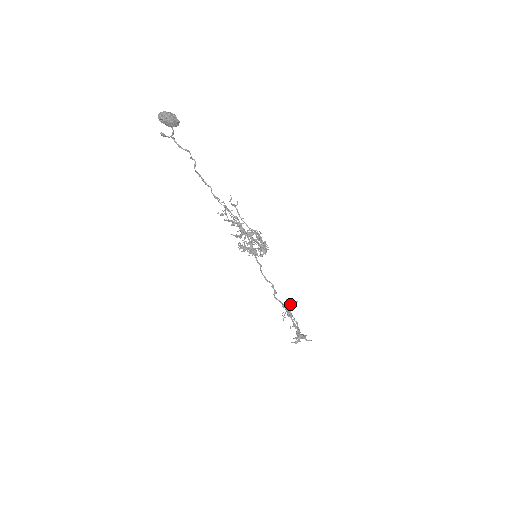
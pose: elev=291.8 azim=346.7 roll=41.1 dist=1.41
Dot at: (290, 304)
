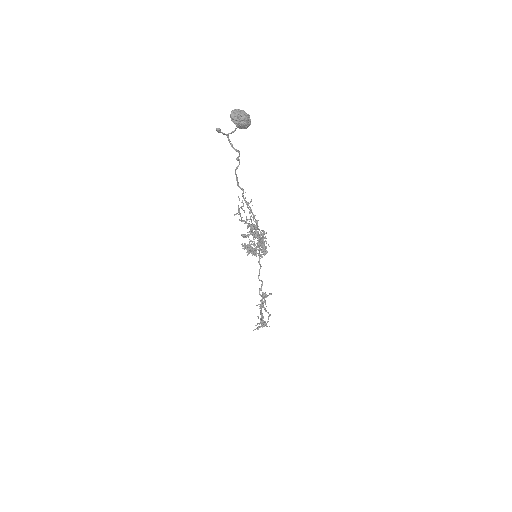
Dot at: (266, 297)
